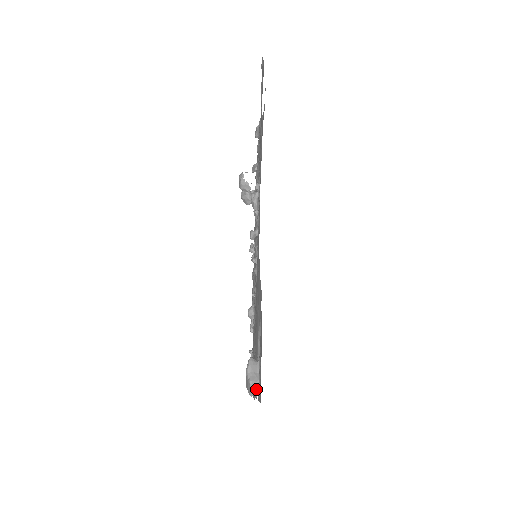
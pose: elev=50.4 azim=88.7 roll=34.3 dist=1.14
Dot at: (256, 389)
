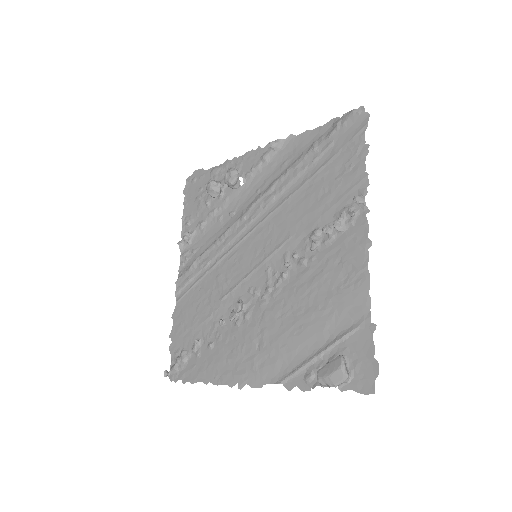
Dot at: (346, 381)
